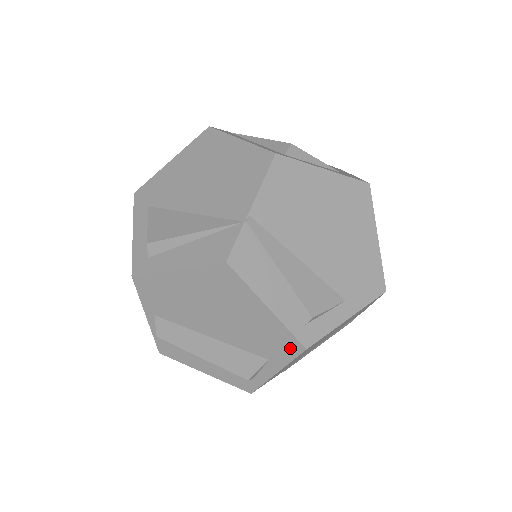
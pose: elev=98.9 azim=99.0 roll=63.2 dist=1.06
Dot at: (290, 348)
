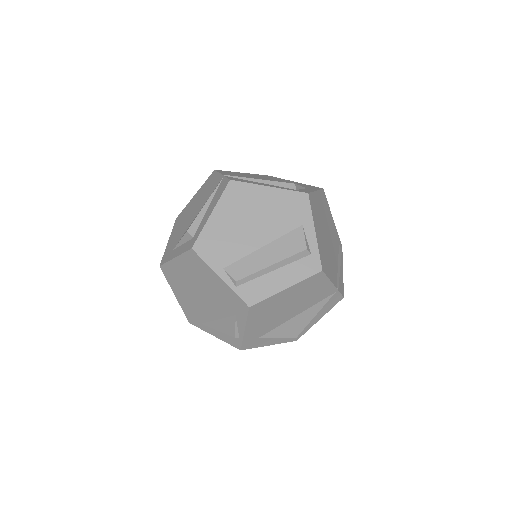
Dot at: (302, 202)
